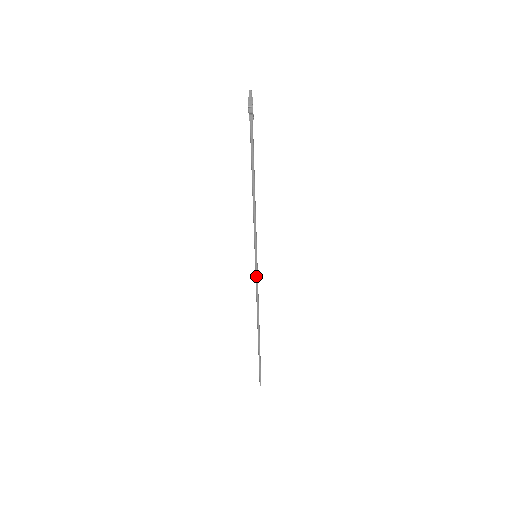
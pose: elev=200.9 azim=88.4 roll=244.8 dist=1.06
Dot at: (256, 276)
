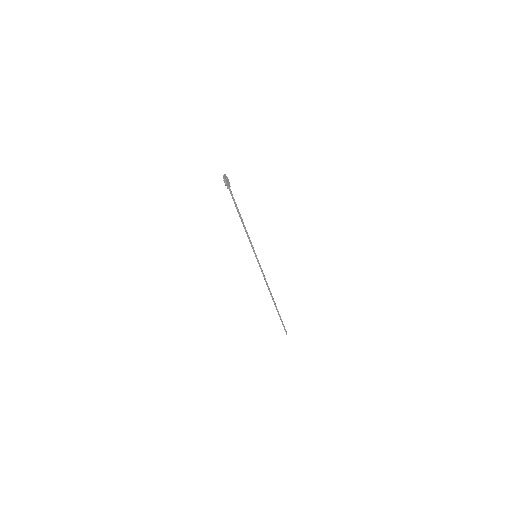
Dot at: (260, 267)
